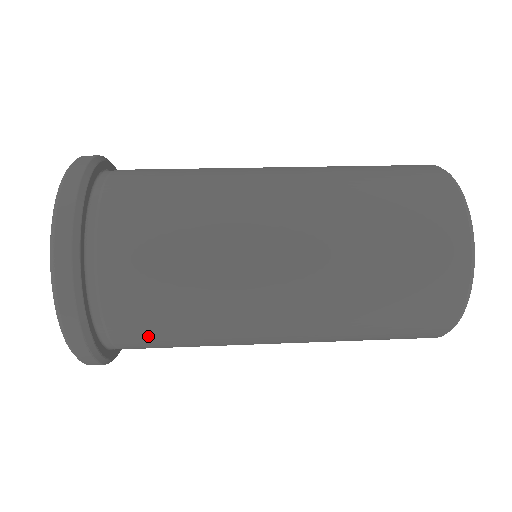
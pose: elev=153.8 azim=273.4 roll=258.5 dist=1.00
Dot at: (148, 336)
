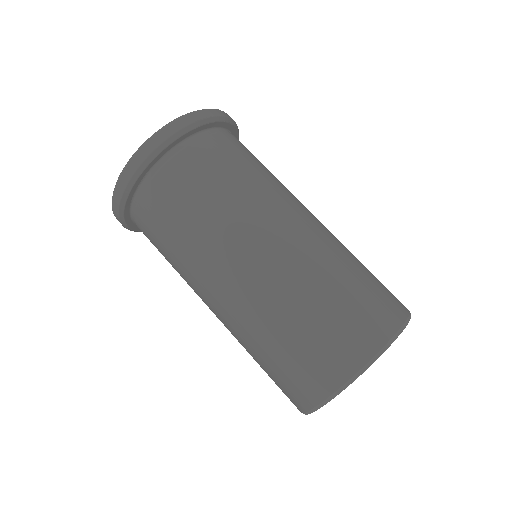
Dot at: occluded
